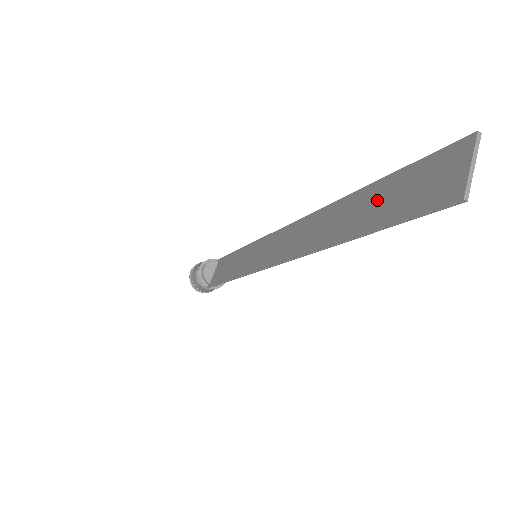
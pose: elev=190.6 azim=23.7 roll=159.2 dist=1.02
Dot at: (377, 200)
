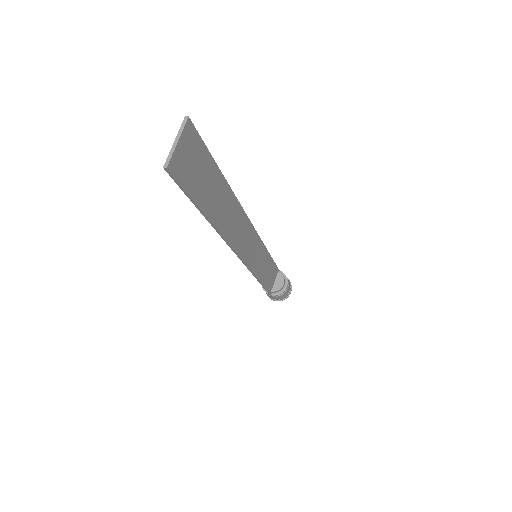
Dot at: (208, 185)
